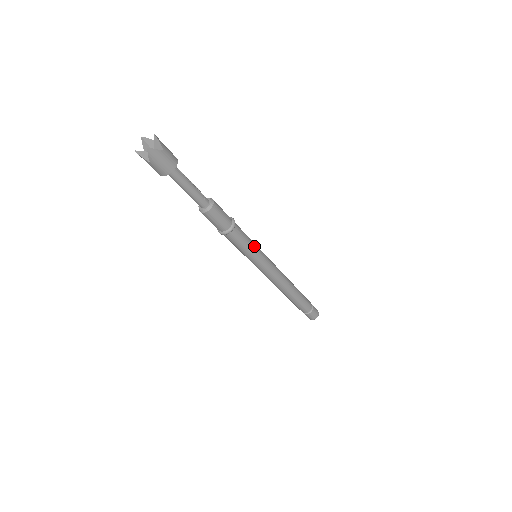
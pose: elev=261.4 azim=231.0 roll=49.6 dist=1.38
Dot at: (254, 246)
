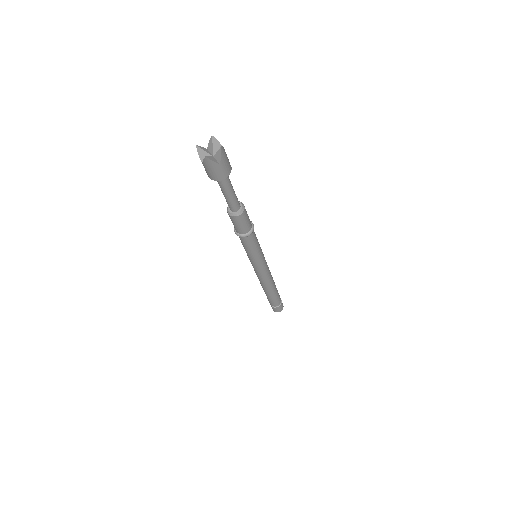
Dot at: occluded
